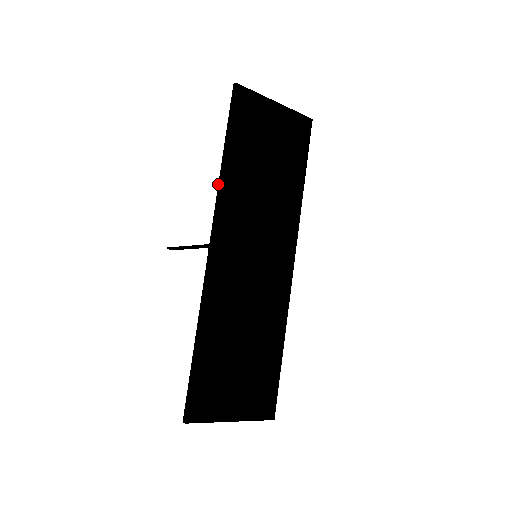
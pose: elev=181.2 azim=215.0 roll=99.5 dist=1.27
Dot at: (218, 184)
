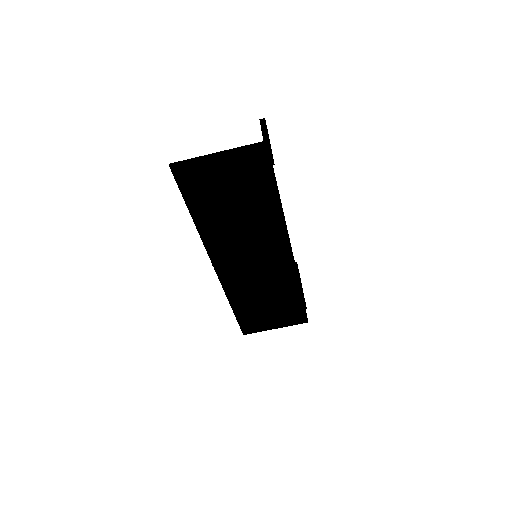
Dot at: (199, 233)
